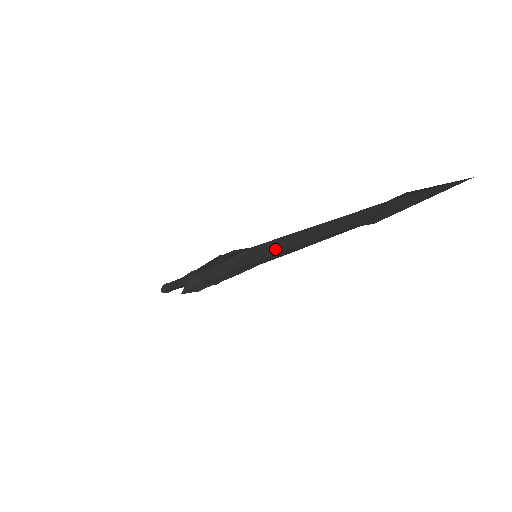
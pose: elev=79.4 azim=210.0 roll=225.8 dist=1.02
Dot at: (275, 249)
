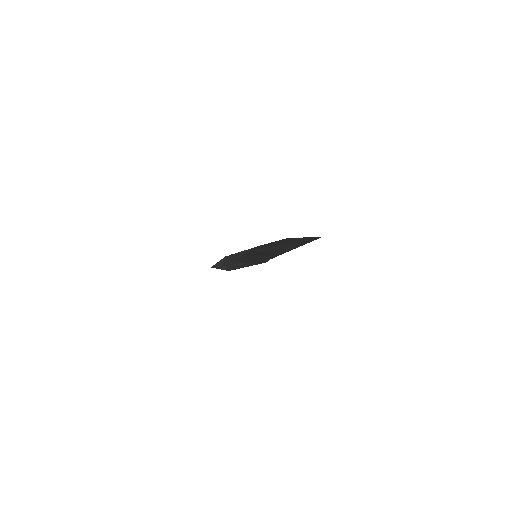
Dot at: (250, 253)
